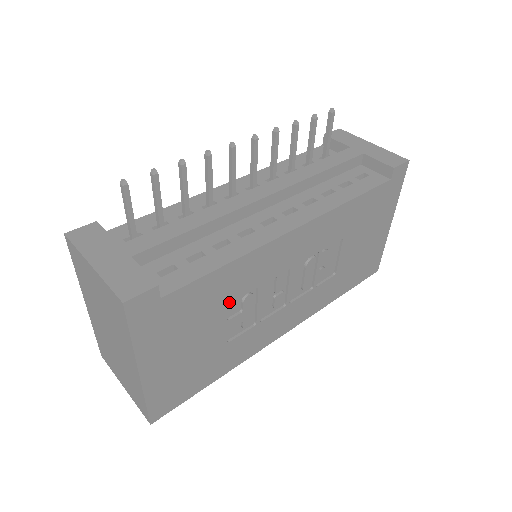
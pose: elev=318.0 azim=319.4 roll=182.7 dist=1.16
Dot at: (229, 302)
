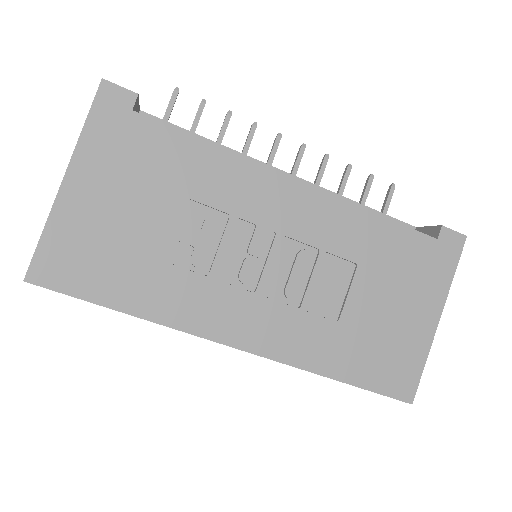
Dot at: (191, 197)
